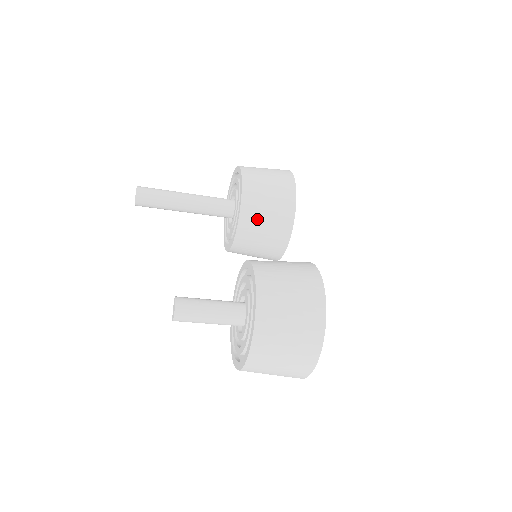
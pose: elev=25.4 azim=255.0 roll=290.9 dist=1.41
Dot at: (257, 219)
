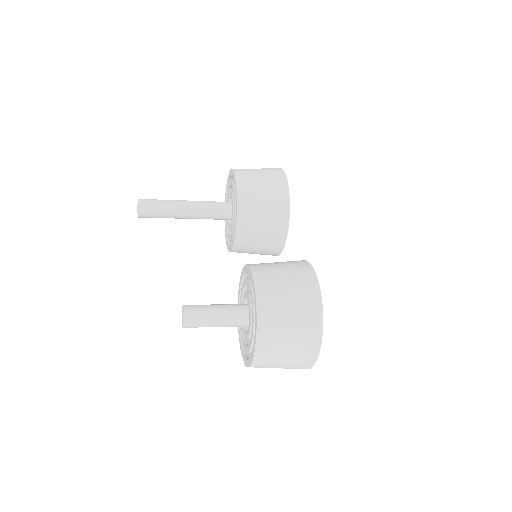
Dot at: (254, 221)
